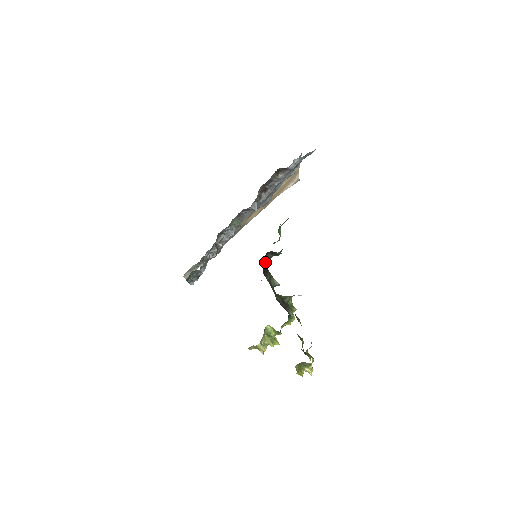
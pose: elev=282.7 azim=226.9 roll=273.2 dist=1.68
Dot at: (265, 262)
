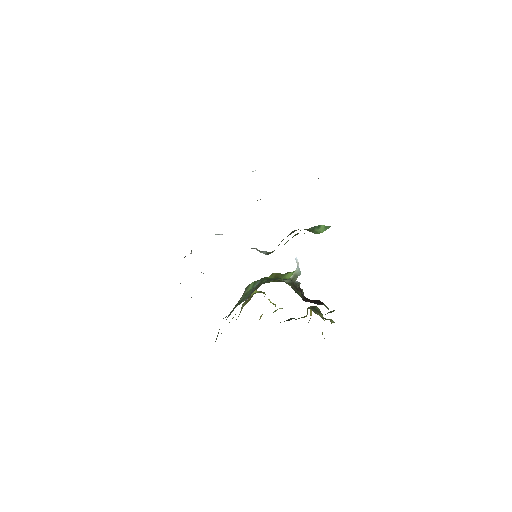
Dot at: occluded
